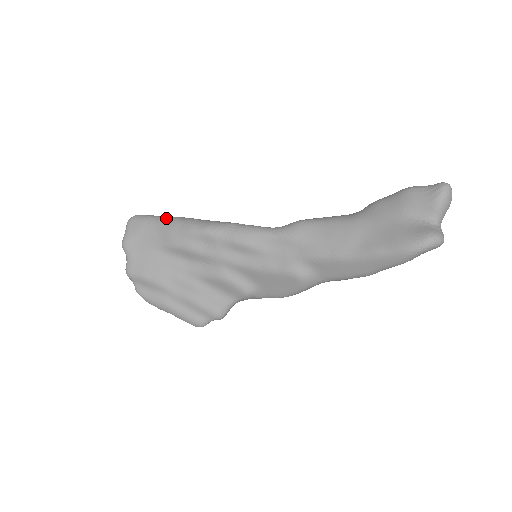
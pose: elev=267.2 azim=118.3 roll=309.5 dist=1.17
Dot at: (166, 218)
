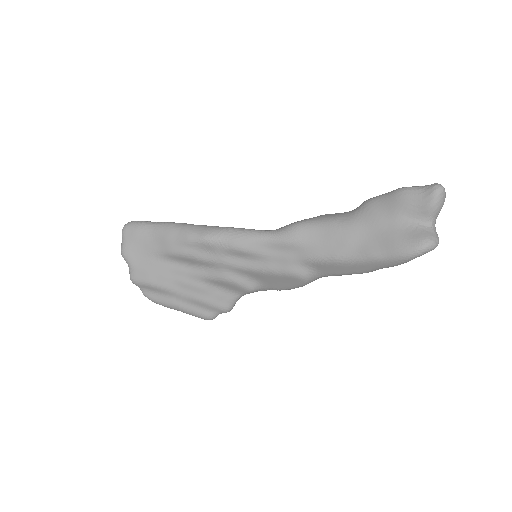
Dot at: (161, 225)
